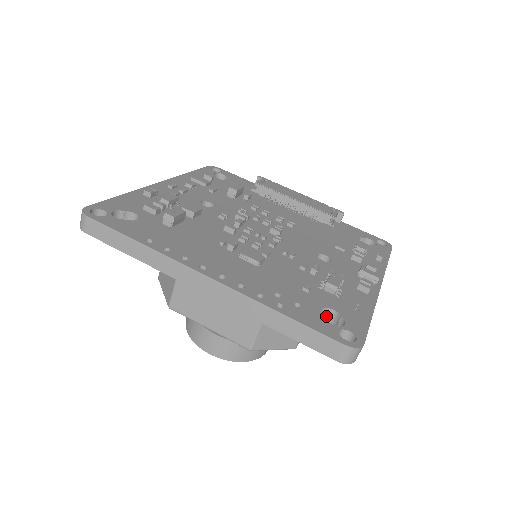
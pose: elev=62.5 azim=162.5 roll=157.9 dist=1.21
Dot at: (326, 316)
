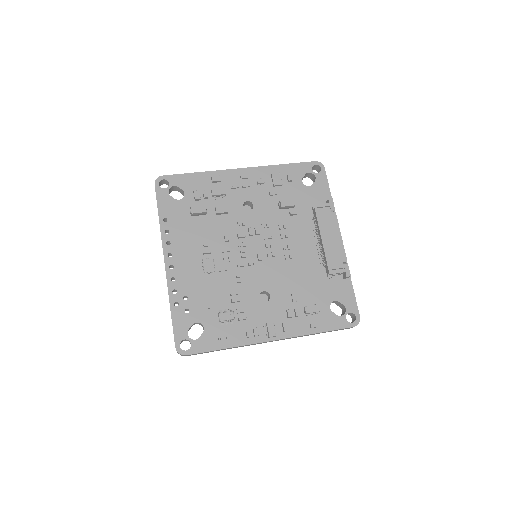
Dot at: (203, 327)
